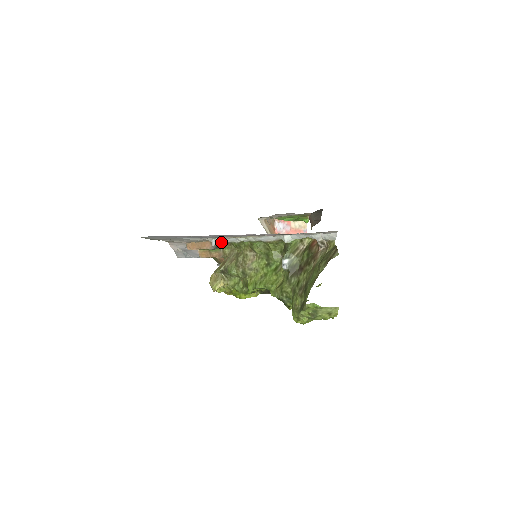
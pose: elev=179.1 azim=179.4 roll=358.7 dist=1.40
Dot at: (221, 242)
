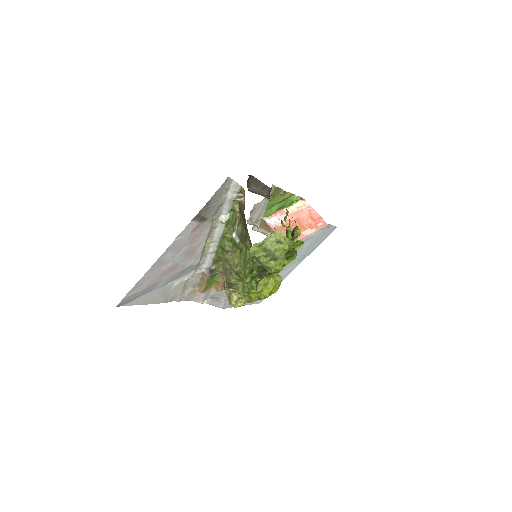
Dot at: (209, 266)
